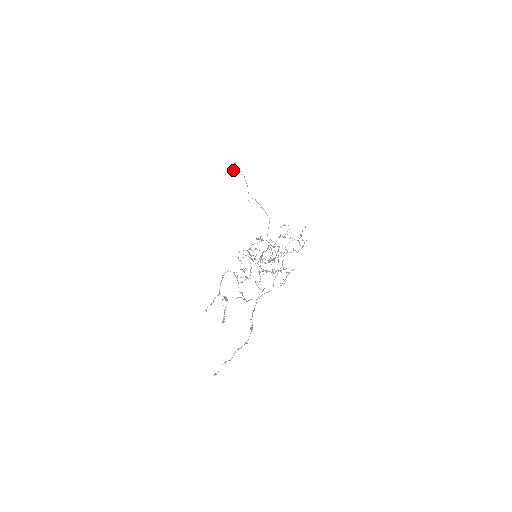
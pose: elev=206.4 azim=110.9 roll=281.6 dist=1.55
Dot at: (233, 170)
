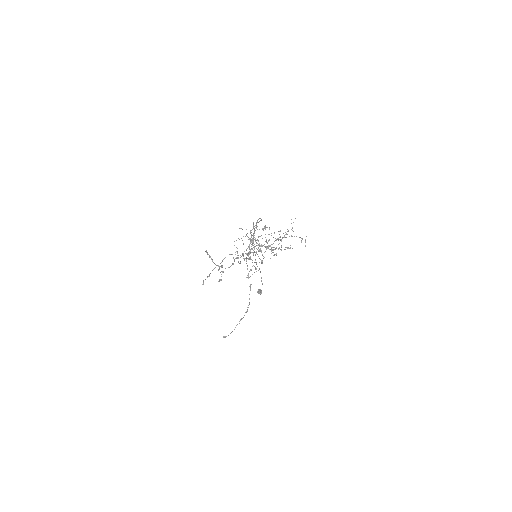
Dot at: (258, 293)
